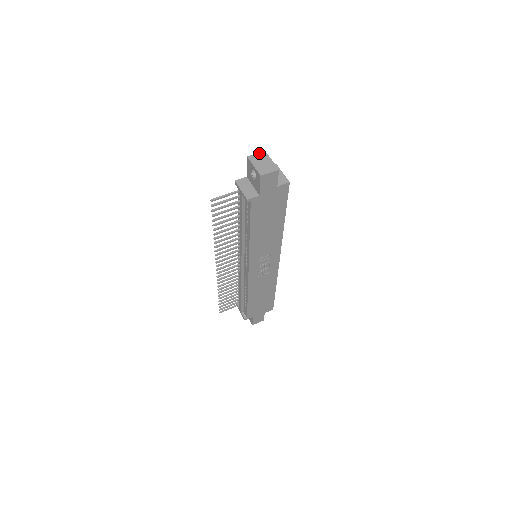
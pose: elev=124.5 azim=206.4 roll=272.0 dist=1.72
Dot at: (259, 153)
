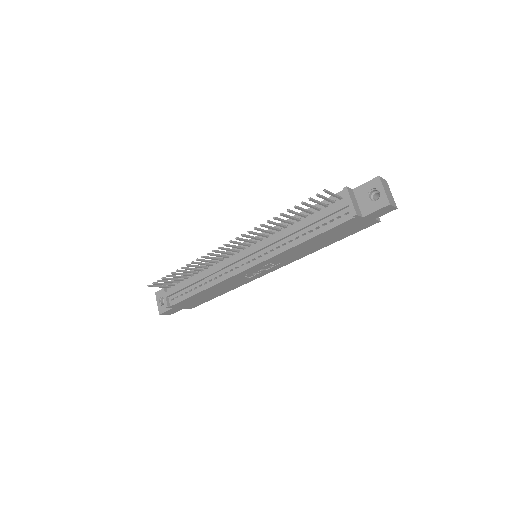
Dot at: (385, 180)
